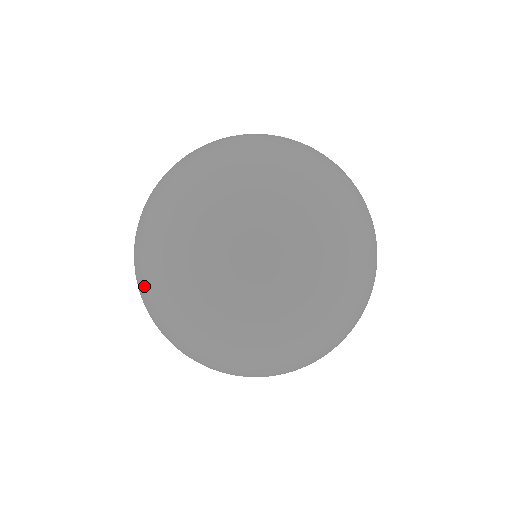
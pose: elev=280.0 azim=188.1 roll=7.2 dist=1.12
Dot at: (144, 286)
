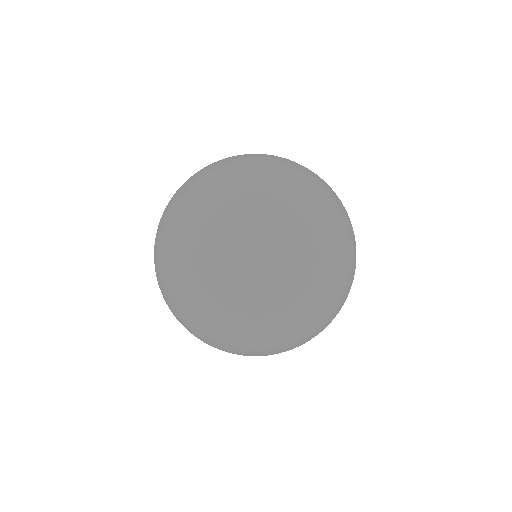
Dot at: (215, 306)
